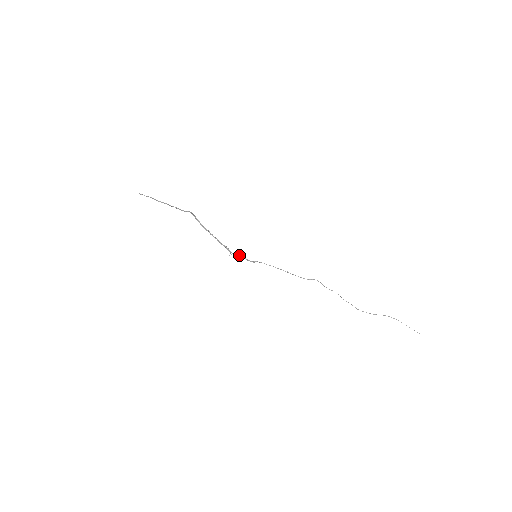
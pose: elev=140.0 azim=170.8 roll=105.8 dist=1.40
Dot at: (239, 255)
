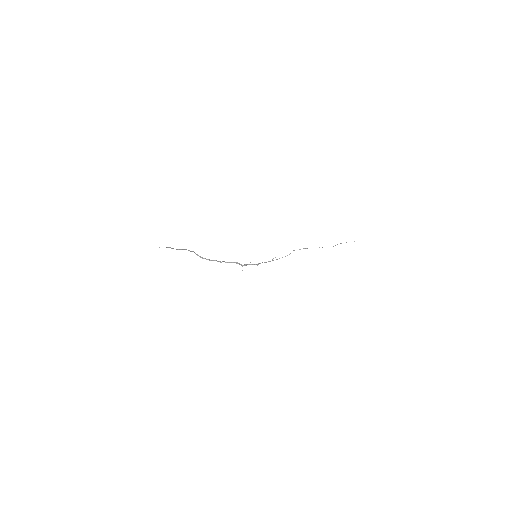
Dot at: (247, 264)
